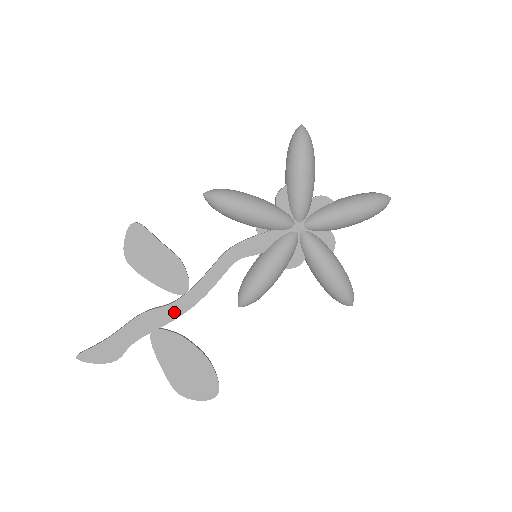
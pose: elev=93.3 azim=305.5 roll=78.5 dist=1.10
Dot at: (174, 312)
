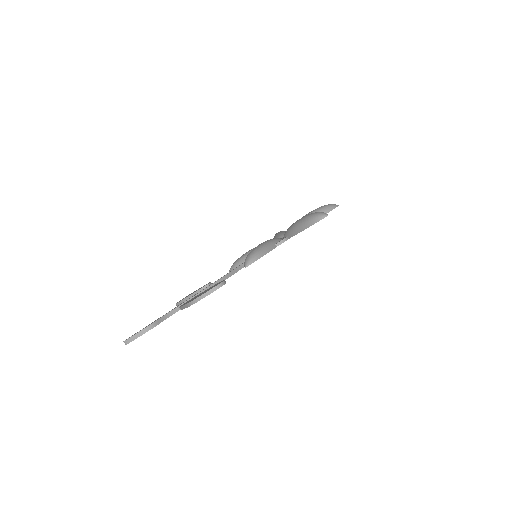
Dot at: (199, 293)
